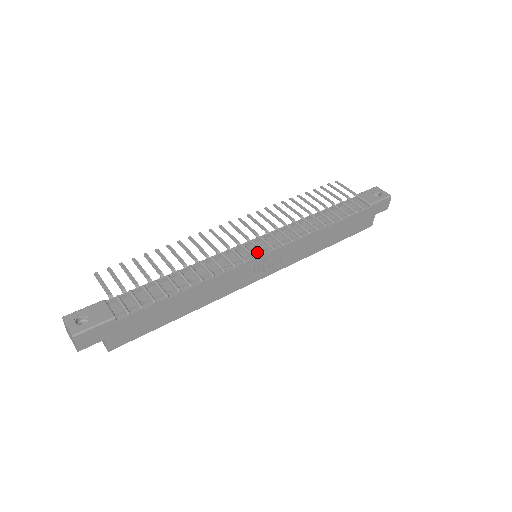
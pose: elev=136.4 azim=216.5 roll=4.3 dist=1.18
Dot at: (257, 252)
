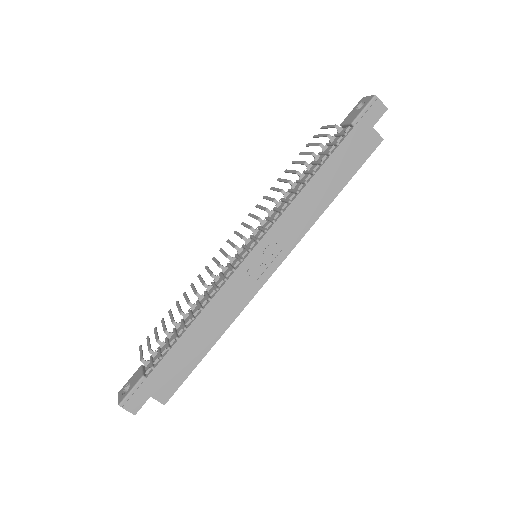
Dot at: (243, 254)
